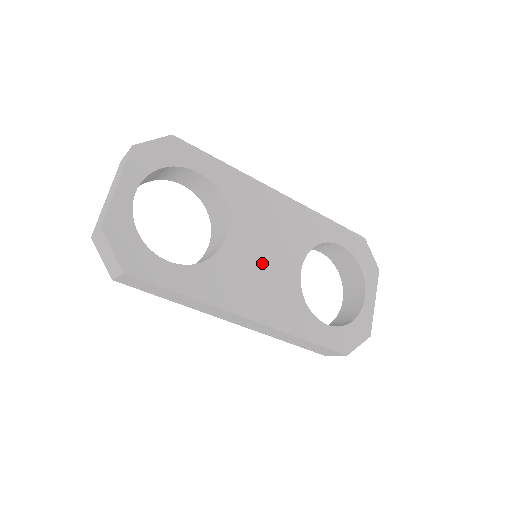
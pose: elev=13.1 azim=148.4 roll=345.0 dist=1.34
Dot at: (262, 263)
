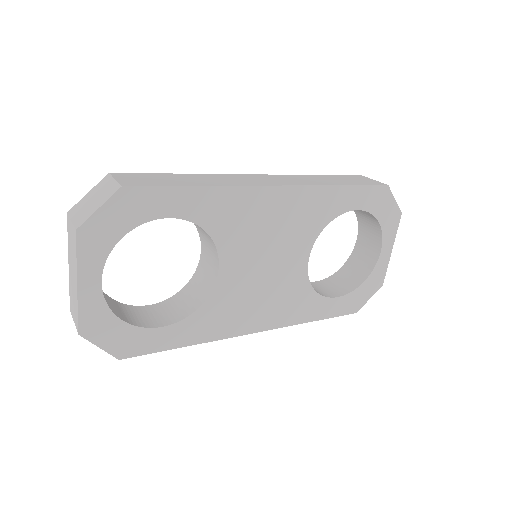
Dot at: (263, 277)
